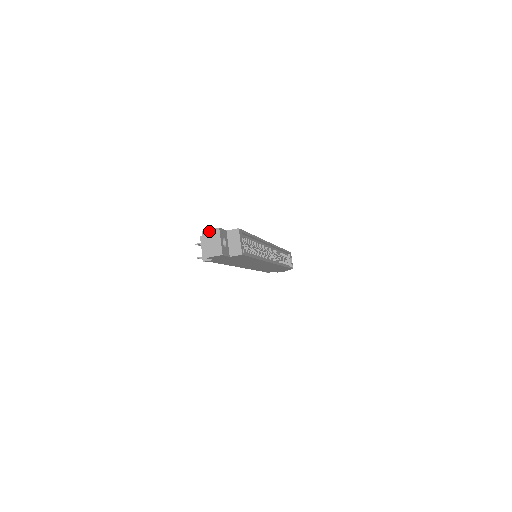
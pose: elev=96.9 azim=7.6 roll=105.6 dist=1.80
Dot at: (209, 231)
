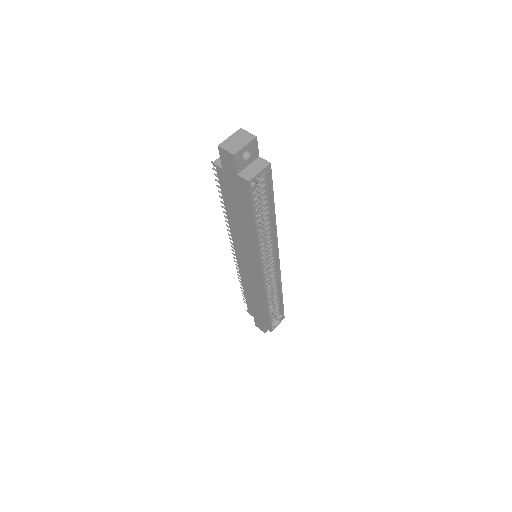
Dot at: (246, 132)
